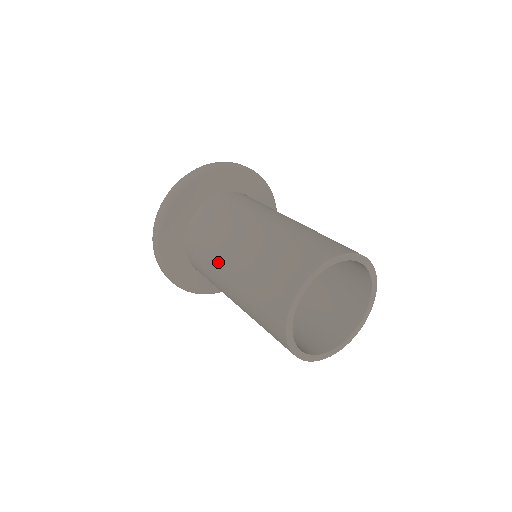
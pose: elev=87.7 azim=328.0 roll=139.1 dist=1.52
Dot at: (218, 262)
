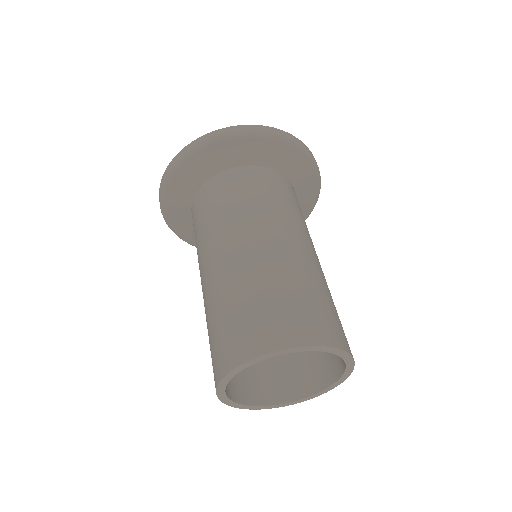
Dot at: occluded
